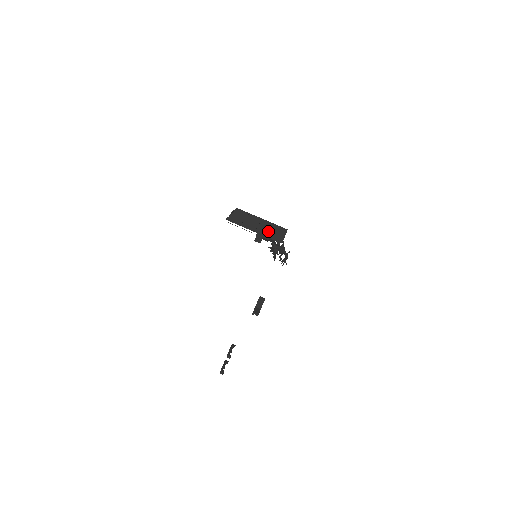
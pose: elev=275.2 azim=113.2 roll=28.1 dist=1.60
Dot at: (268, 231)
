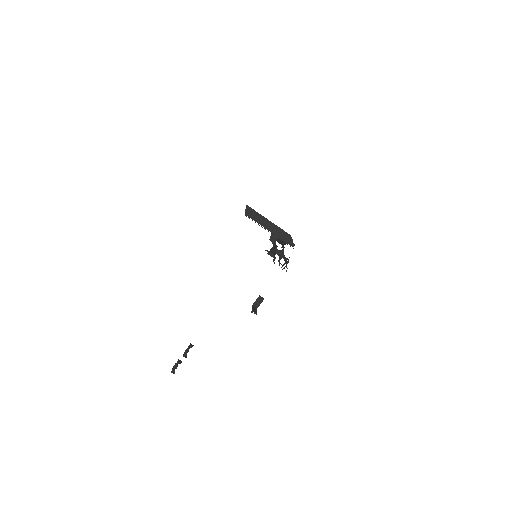
Dot at: (279, 233)
